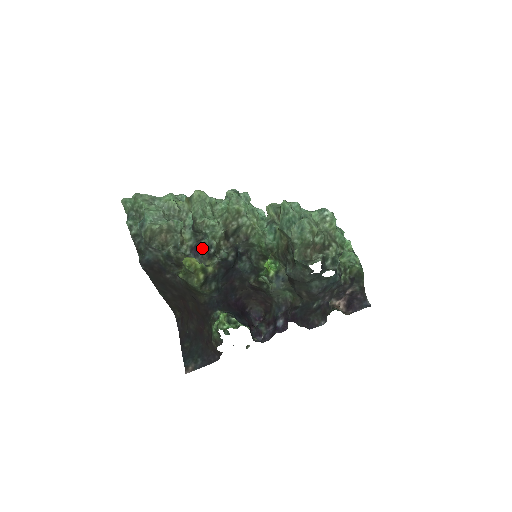
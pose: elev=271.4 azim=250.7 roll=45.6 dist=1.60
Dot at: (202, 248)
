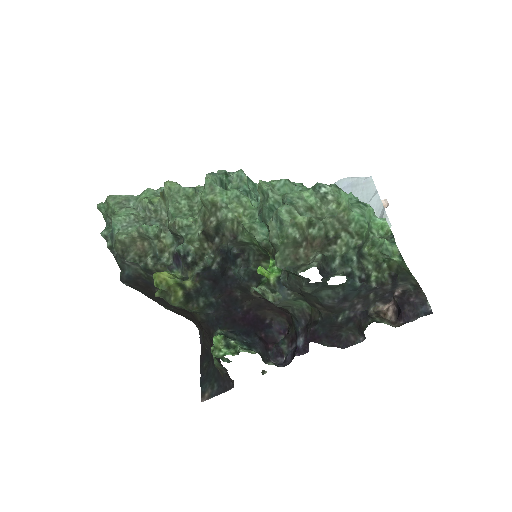
Dot at: (180, 256)
